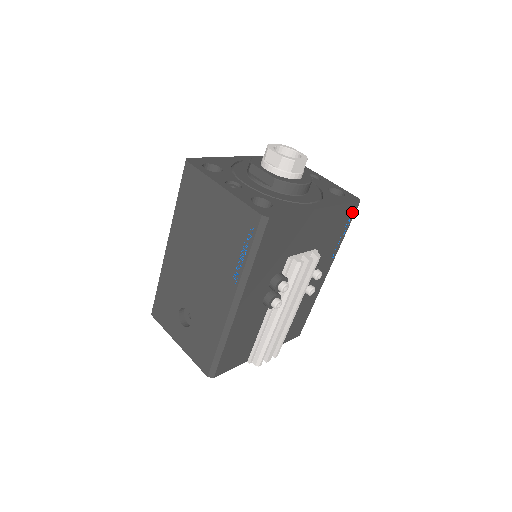
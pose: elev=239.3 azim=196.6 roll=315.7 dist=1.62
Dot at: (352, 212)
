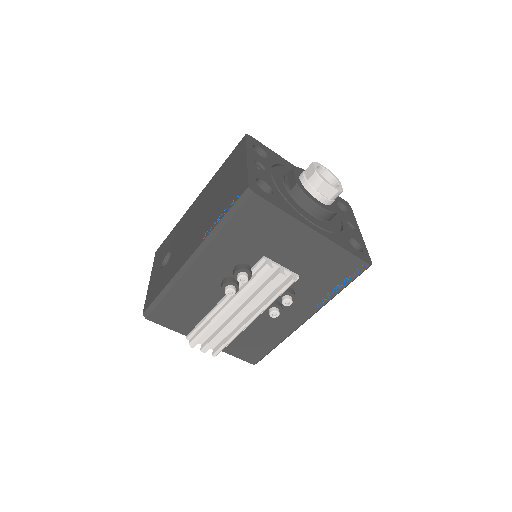
Dot at: (357, 270)
